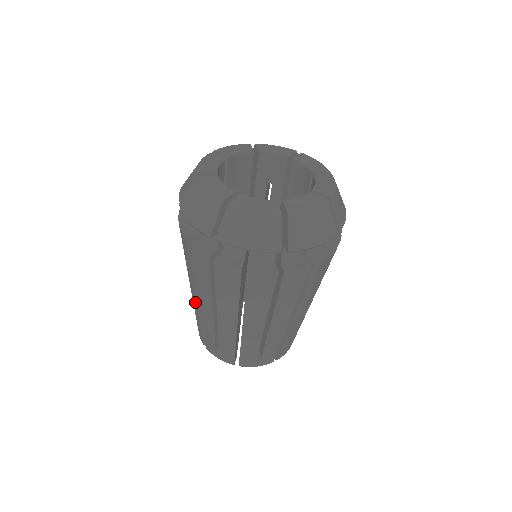
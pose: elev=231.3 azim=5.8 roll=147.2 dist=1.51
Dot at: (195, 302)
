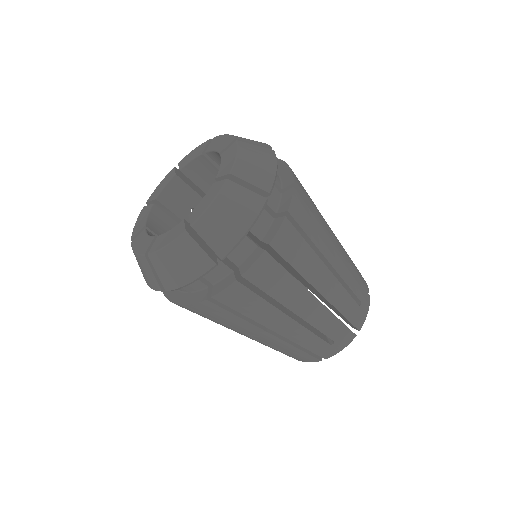
Dot at: (274, 339)
